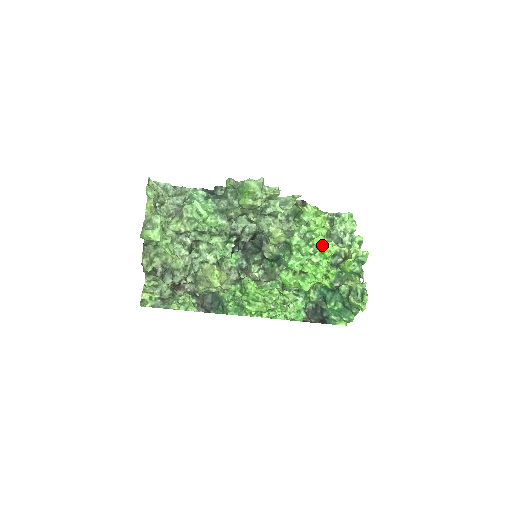
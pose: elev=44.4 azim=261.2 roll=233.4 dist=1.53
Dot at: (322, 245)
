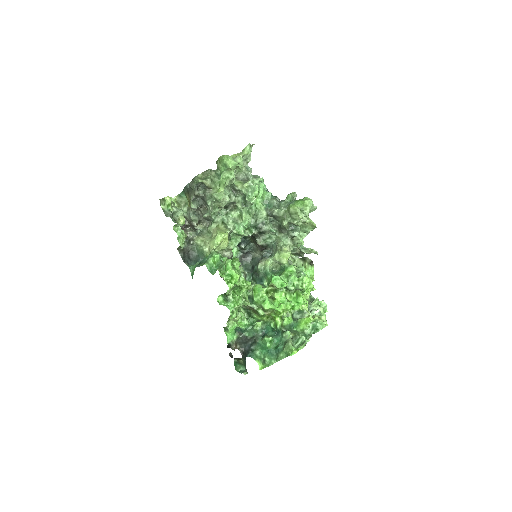
Dot at: (307, 286)
